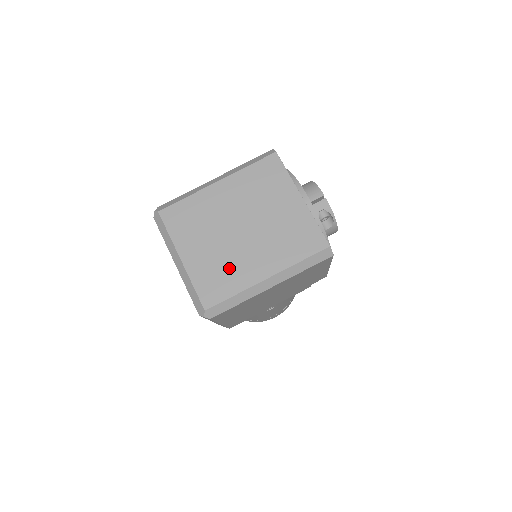
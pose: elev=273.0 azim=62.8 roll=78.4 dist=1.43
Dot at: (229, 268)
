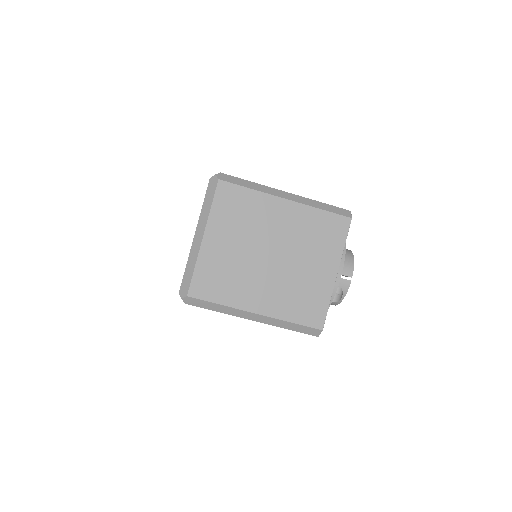
Dot at: (234, 279)
